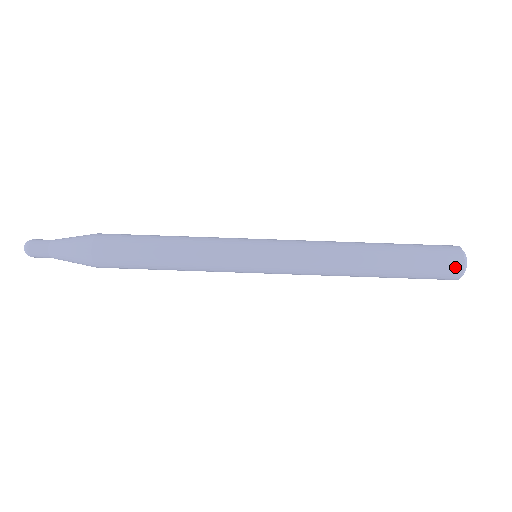
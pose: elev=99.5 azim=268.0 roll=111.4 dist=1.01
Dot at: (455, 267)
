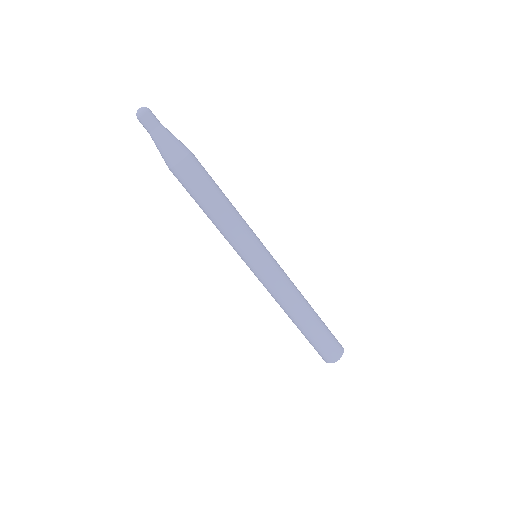
Dot at: (336, 355)
